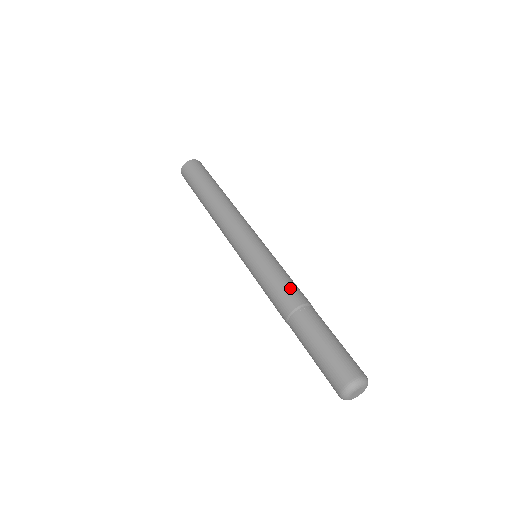
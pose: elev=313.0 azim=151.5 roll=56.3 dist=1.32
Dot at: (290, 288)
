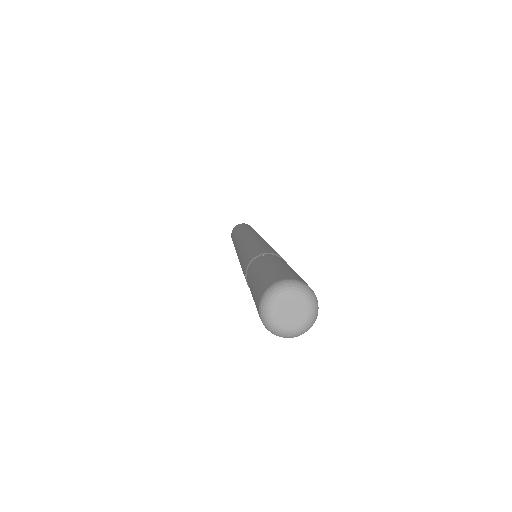
Dot at: occluded
